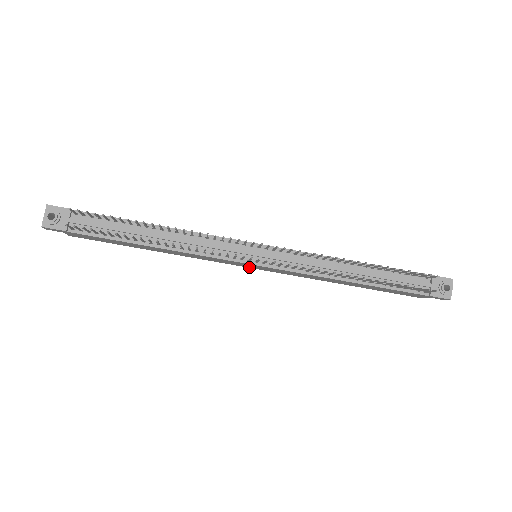
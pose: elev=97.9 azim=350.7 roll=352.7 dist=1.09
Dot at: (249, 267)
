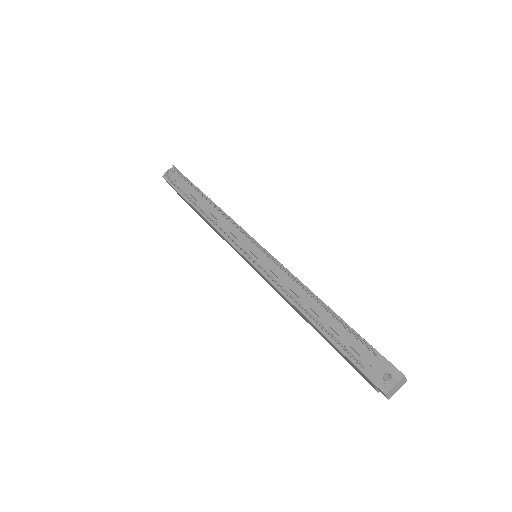
Dot at: (253, 268)
